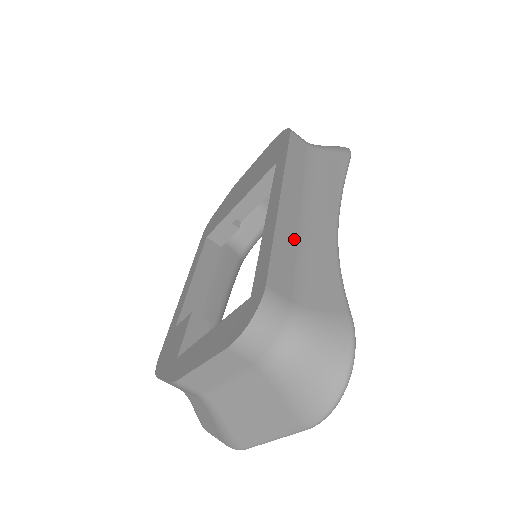
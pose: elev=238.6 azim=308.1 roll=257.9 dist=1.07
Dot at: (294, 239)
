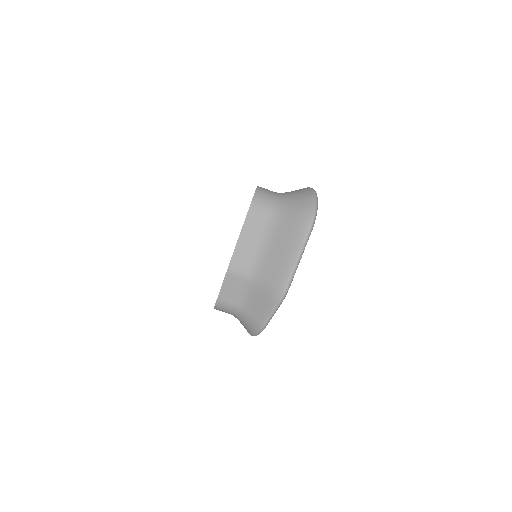
Dot at: occluded
